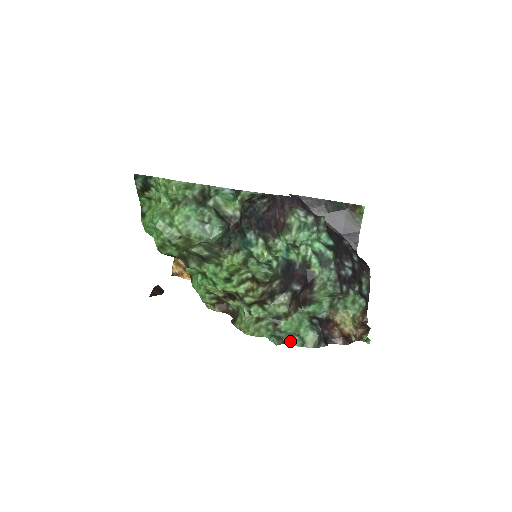
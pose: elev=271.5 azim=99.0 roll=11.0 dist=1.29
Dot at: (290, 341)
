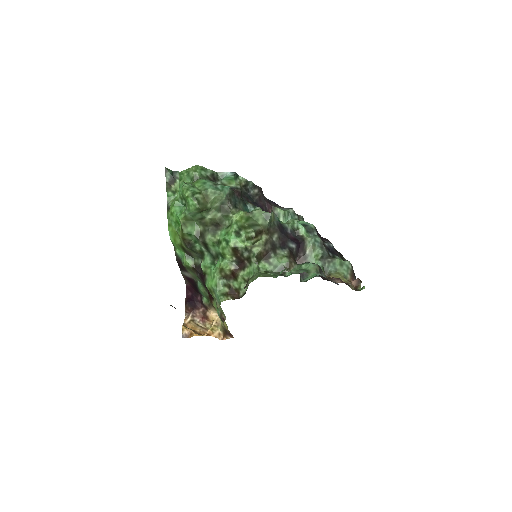
Dot at: (296, 273)
